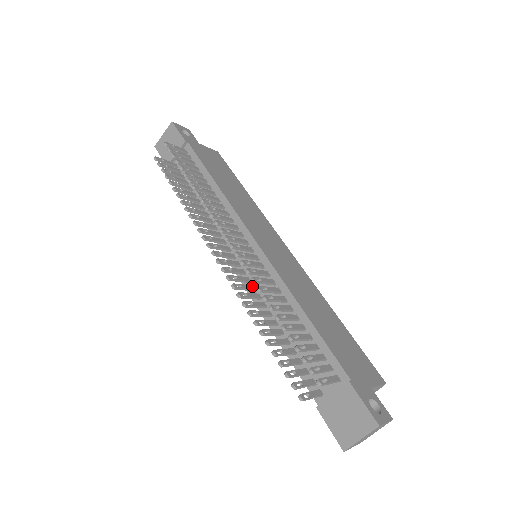
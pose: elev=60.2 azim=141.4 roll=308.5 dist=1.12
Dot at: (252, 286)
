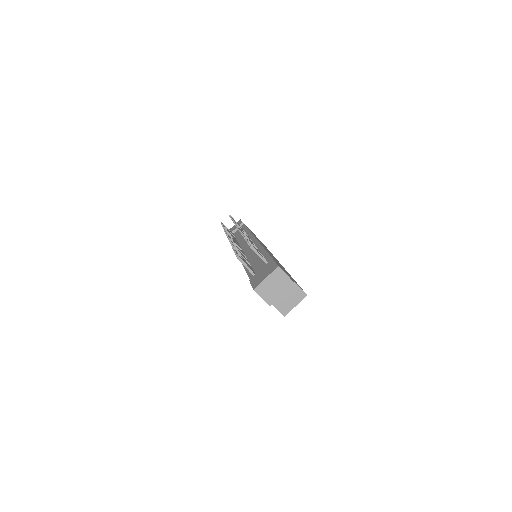
Dot at: (244, 254)
